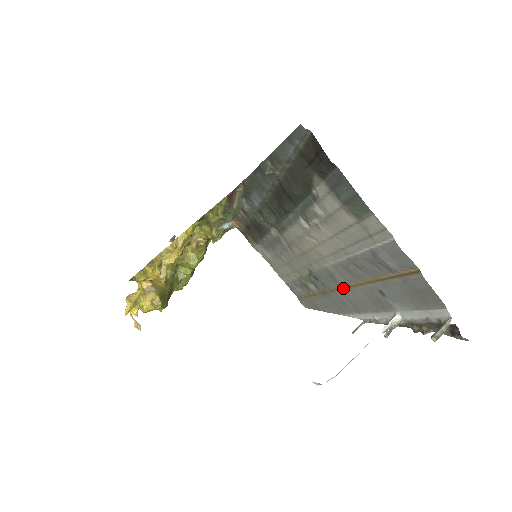
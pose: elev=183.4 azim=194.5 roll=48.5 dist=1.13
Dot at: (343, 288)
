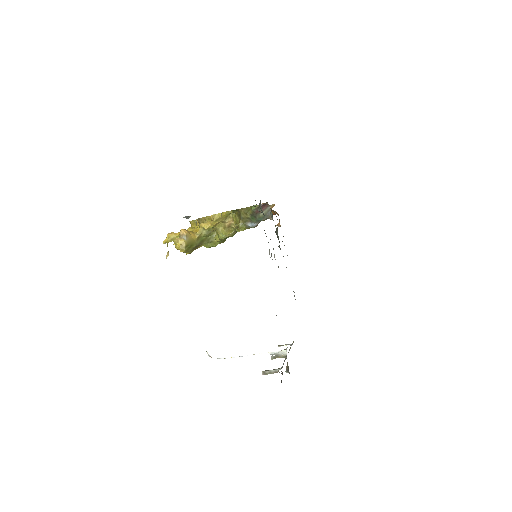
Dot at: occluded
